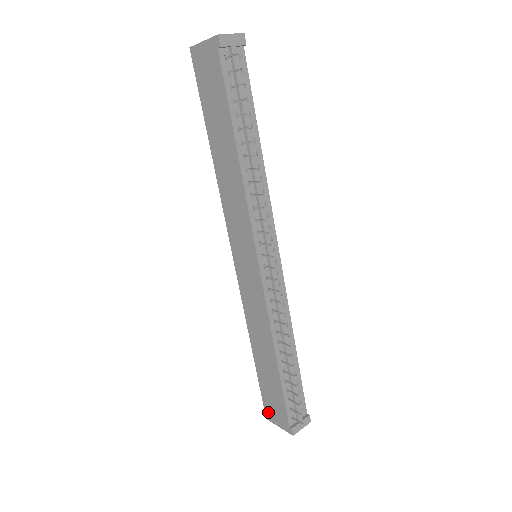
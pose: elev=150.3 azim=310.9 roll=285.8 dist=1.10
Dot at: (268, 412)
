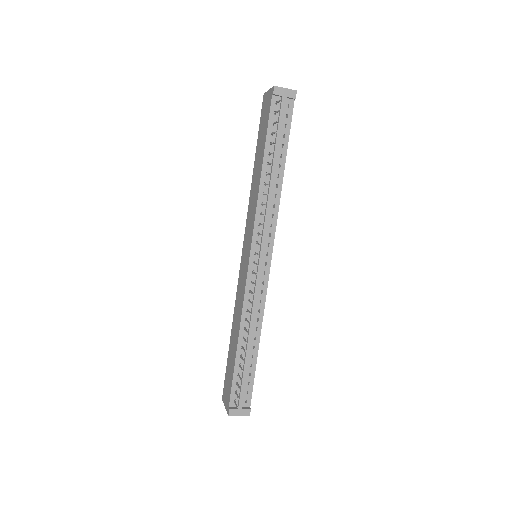
Dot at: (224, 392)
